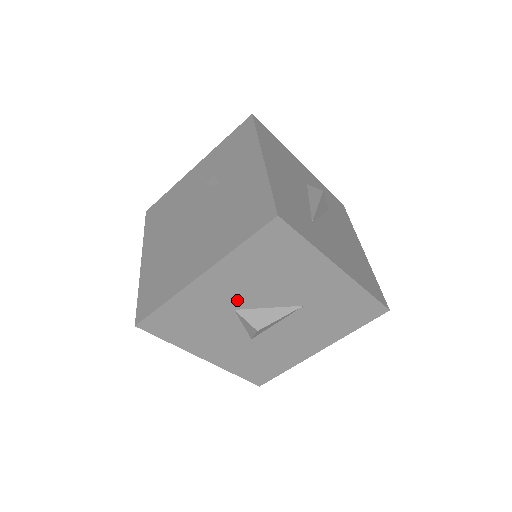
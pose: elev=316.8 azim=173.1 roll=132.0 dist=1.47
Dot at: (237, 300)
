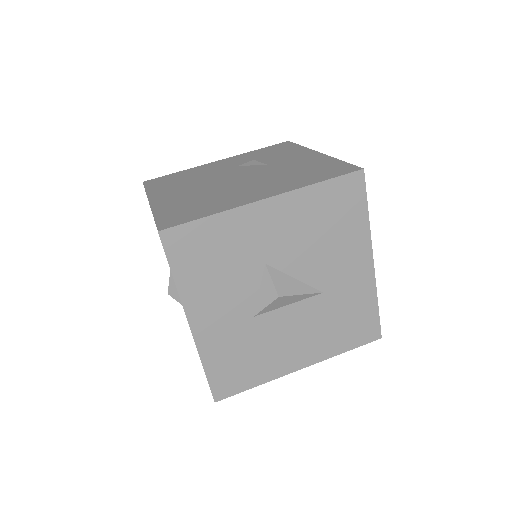
Dot at: (275, 251)
